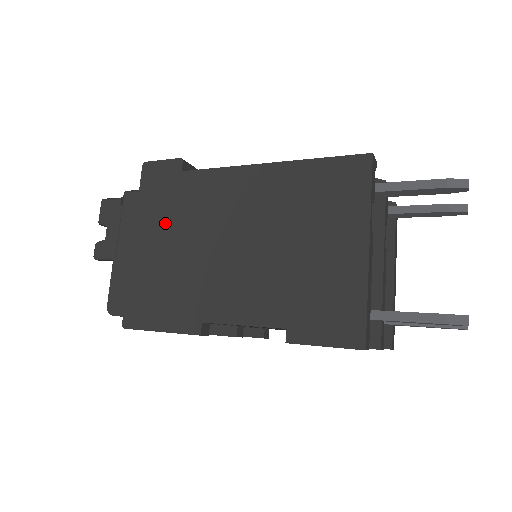
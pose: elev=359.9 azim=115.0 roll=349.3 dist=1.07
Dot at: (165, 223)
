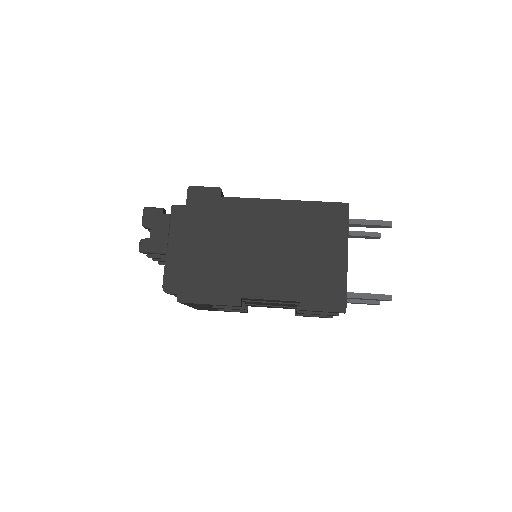
Dot at: (209, 231)
